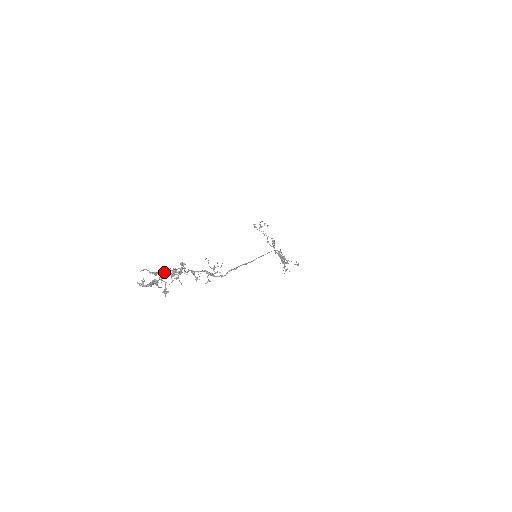
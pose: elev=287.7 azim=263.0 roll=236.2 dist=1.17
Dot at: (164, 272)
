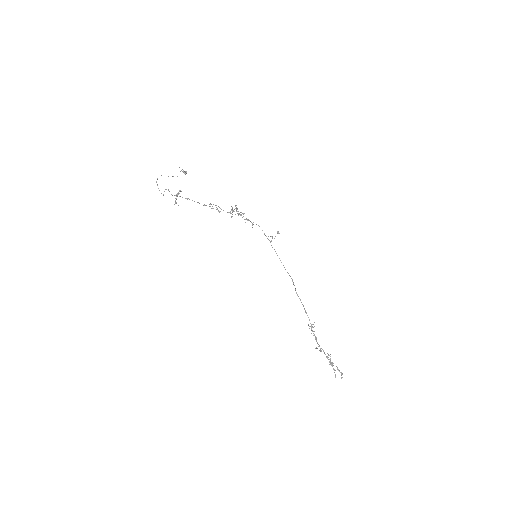
Dot at: (332, 365)
